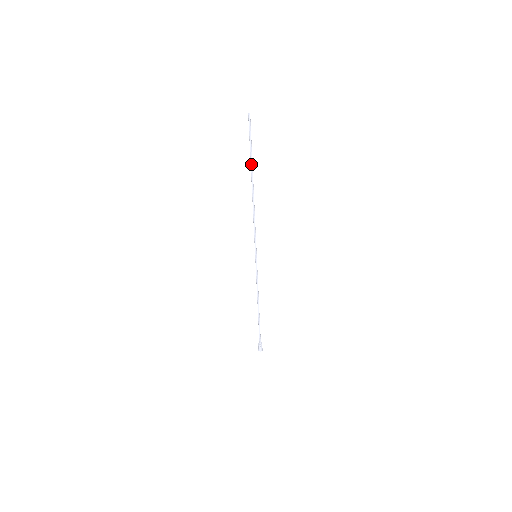
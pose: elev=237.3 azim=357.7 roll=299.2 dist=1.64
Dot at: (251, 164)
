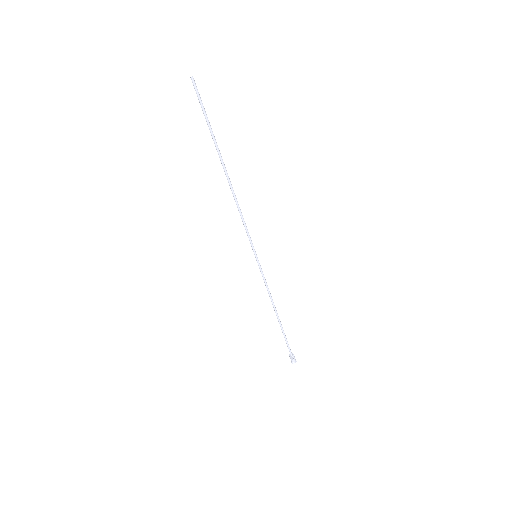
Dot at: occluded
